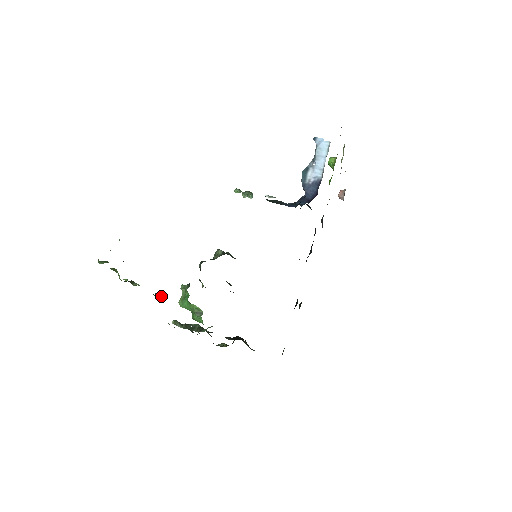
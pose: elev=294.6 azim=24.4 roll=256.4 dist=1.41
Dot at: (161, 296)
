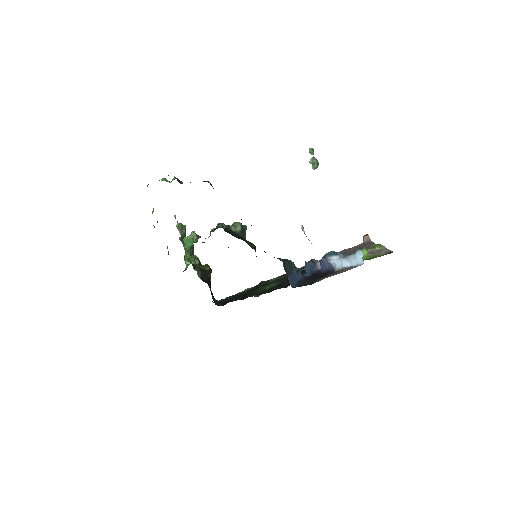
Dot at: (168, 252)
